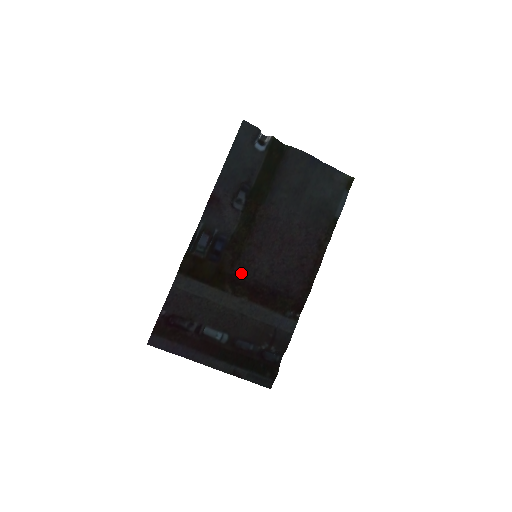
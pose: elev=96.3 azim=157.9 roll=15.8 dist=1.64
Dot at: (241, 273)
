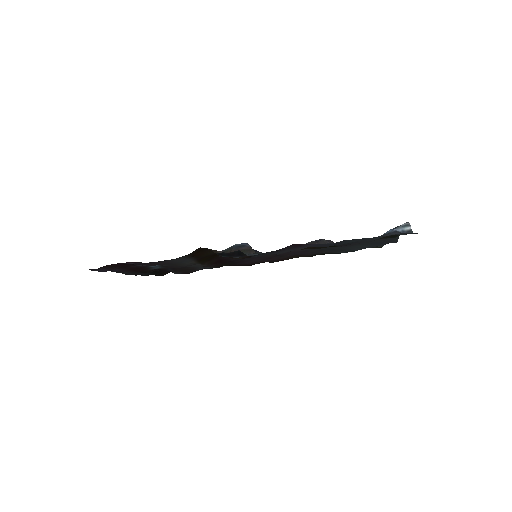
Dot at: occluded
